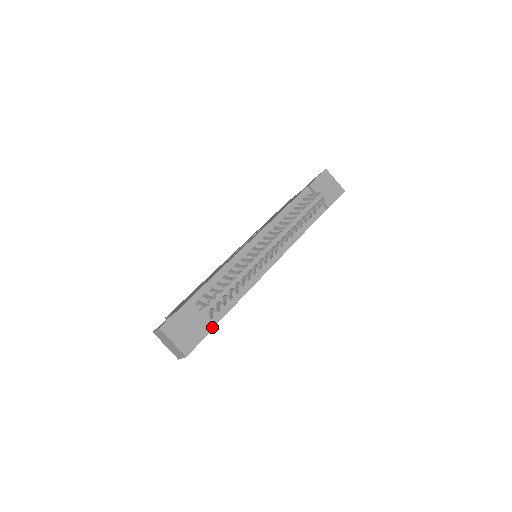
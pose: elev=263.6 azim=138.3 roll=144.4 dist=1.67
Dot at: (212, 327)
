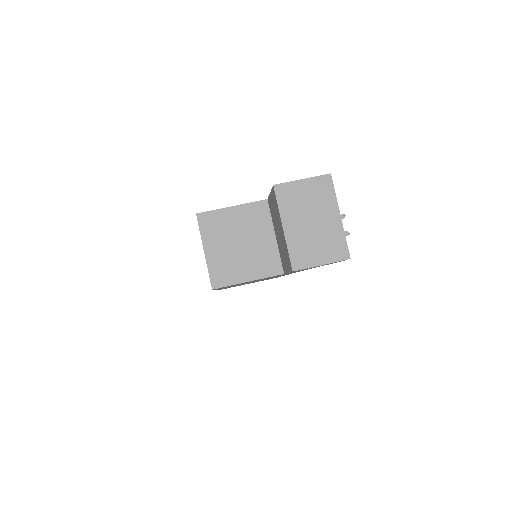
Dot at: occluded
